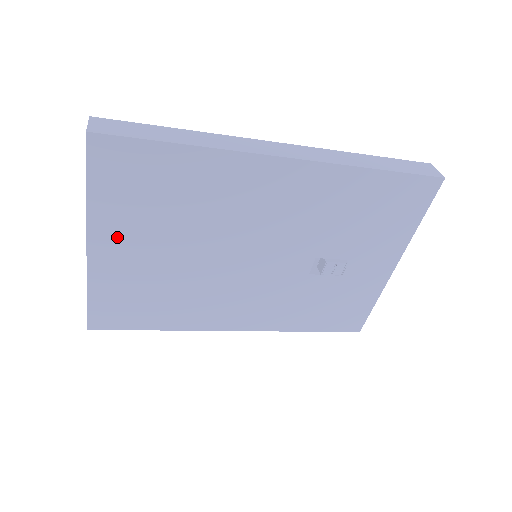
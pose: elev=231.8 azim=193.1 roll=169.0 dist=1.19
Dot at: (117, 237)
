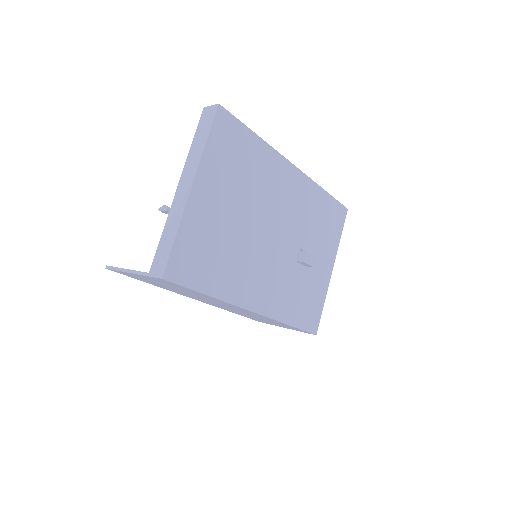
Dot at: (210, 186)
